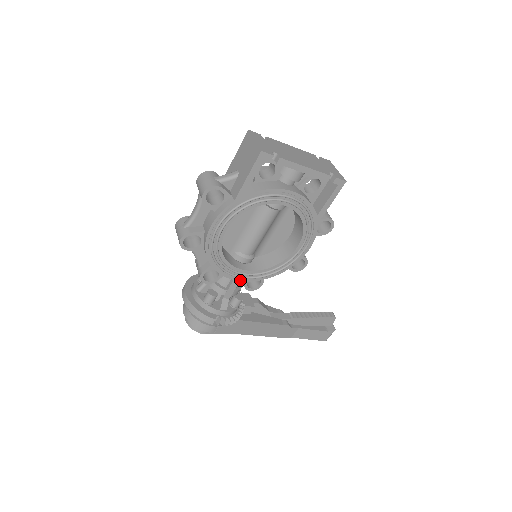
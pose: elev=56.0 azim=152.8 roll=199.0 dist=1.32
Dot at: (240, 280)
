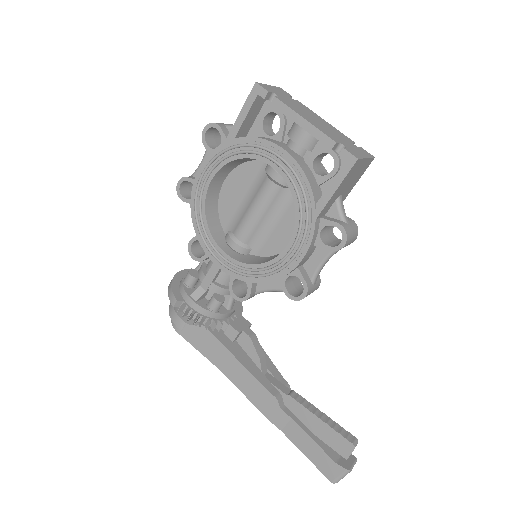
Dot at: (219, 266)
